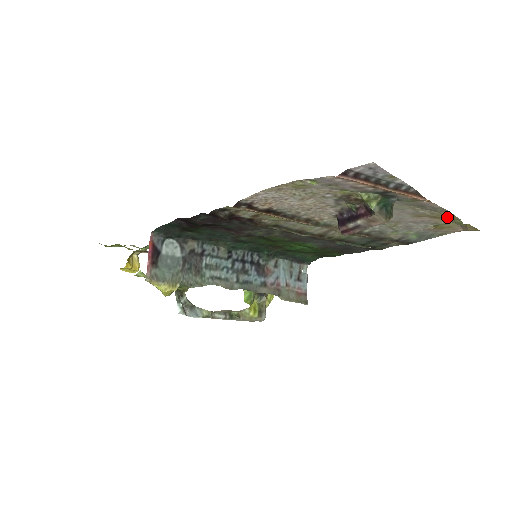
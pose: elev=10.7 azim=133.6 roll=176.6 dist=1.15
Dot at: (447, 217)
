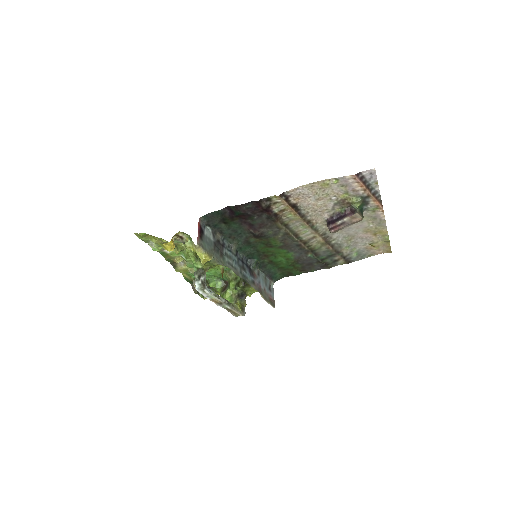
Dot at: (381, 234)
